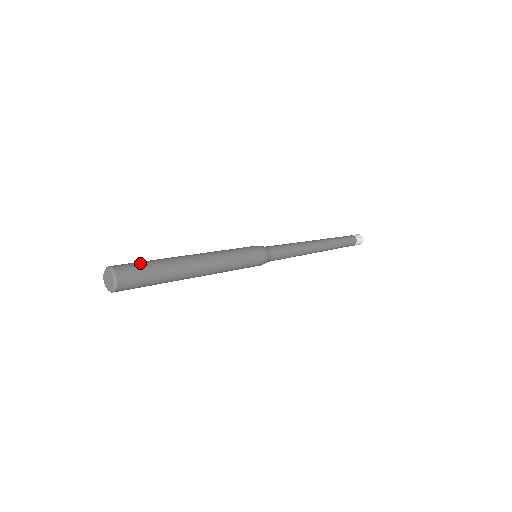
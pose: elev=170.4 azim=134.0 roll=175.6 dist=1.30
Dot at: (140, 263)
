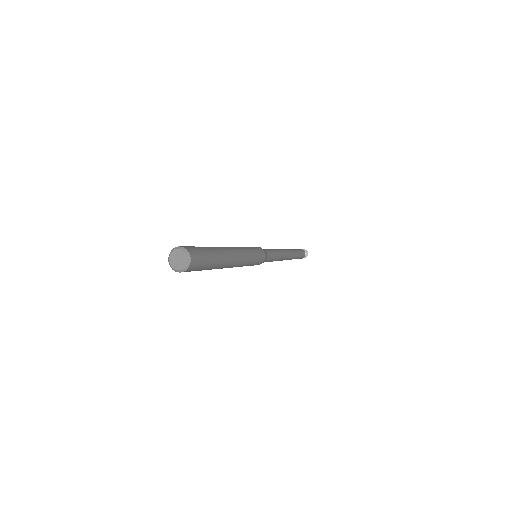
Dot at: (204, 251)
